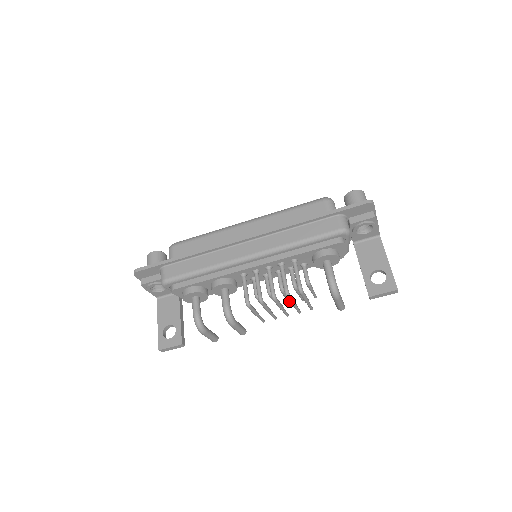
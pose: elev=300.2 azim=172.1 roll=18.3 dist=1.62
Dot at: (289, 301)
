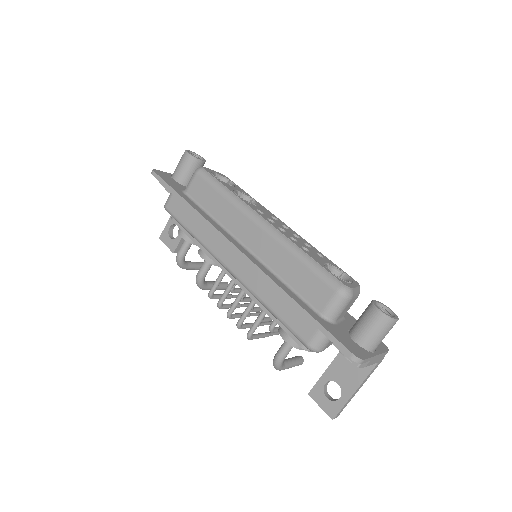
Dot at: occluded
